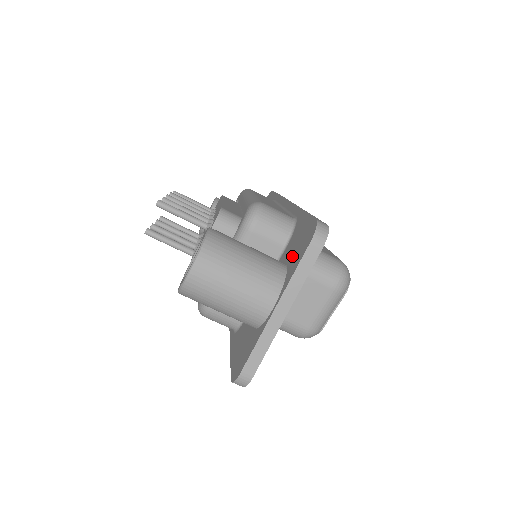
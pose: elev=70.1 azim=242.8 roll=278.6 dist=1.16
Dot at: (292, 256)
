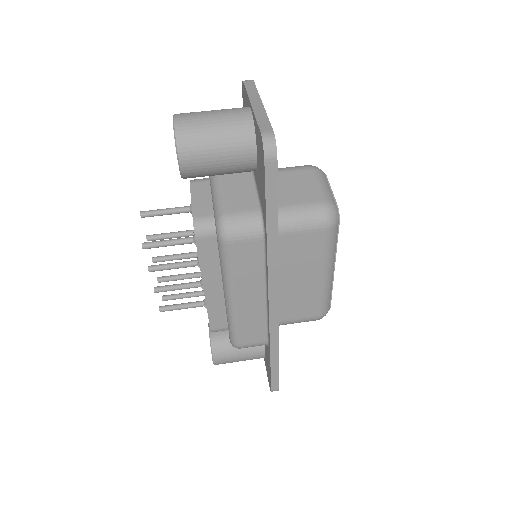
Dot at: occluded
